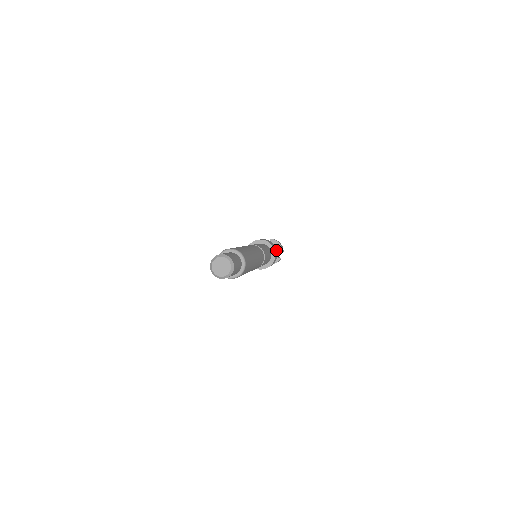
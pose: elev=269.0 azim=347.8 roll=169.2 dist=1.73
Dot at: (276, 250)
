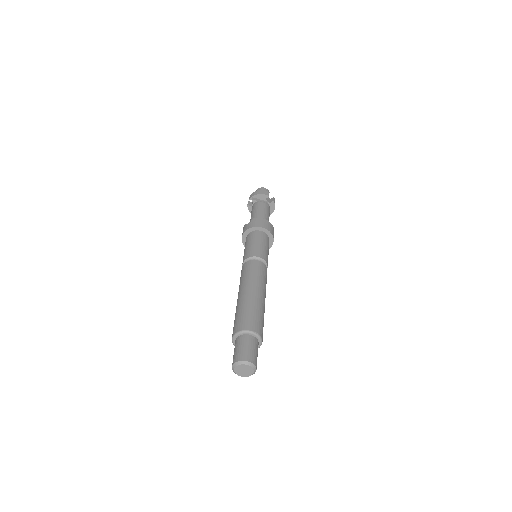
Dot at: occluded
